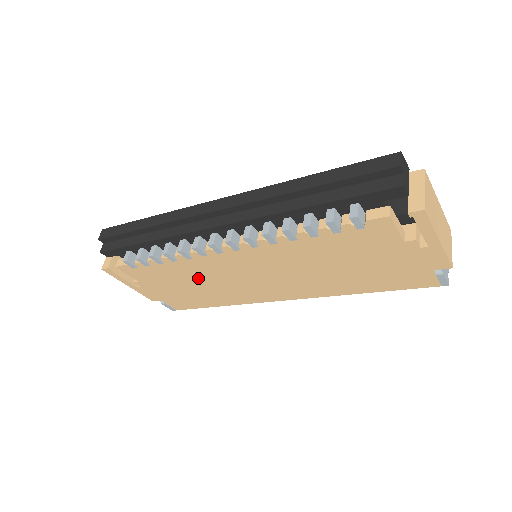
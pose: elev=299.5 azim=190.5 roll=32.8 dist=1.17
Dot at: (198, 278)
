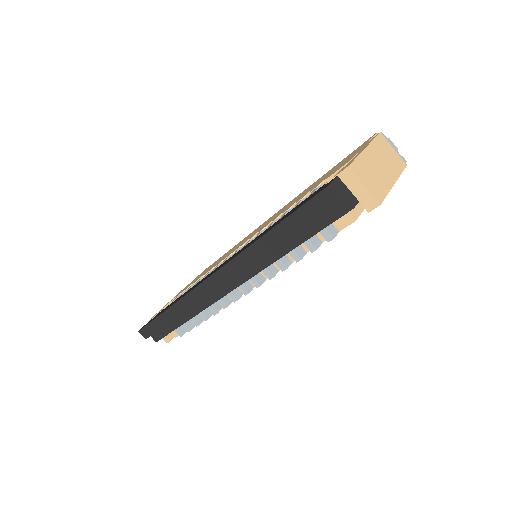
Dot at: occluded
